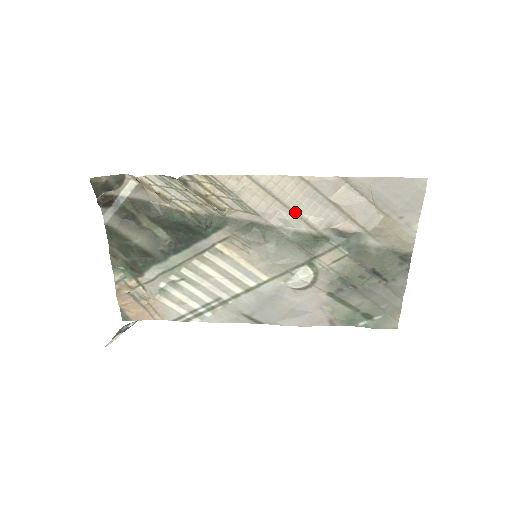
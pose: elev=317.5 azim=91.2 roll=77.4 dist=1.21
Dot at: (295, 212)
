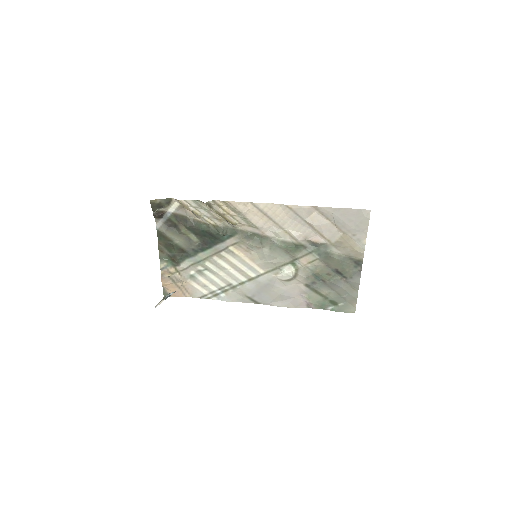
Dot at: (282, 228)
